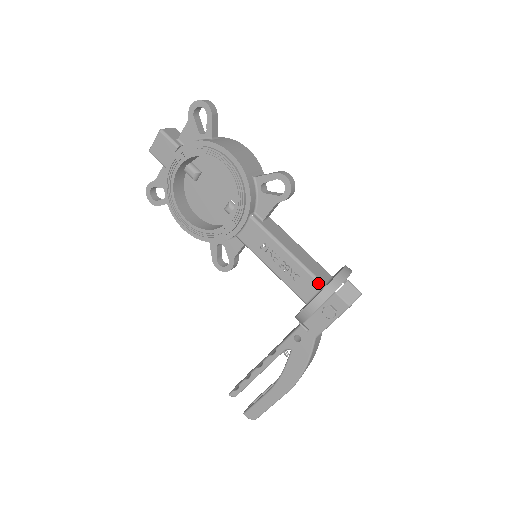
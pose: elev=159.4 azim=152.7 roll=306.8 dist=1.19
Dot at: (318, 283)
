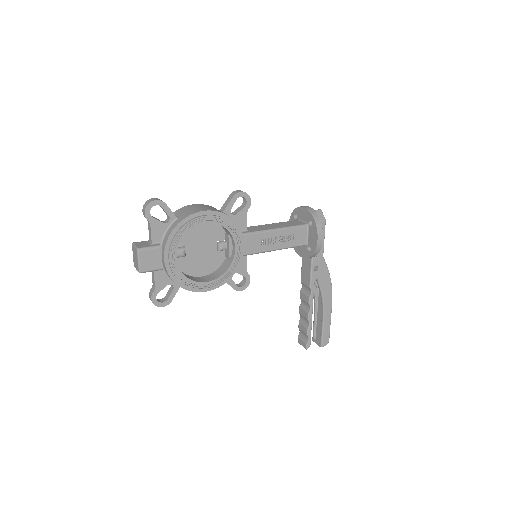
Dot at: (304, 227)
